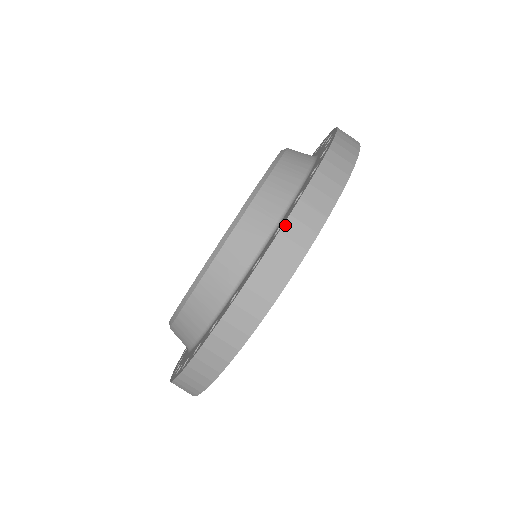
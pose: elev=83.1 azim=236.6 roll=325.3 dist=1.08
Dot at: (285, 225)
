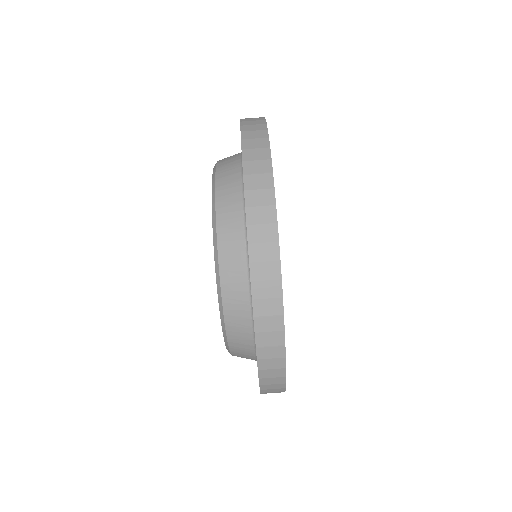
Dot at: (259, 365)
